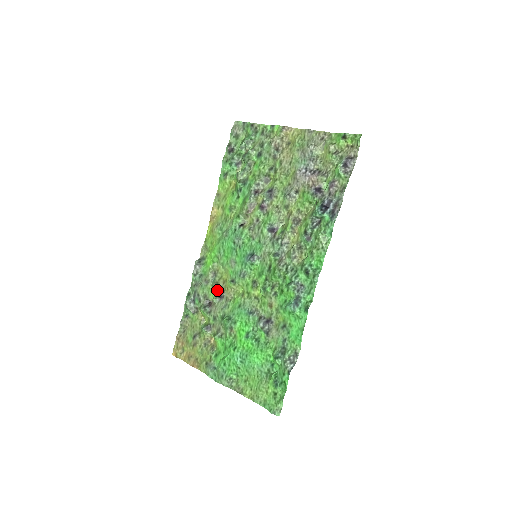
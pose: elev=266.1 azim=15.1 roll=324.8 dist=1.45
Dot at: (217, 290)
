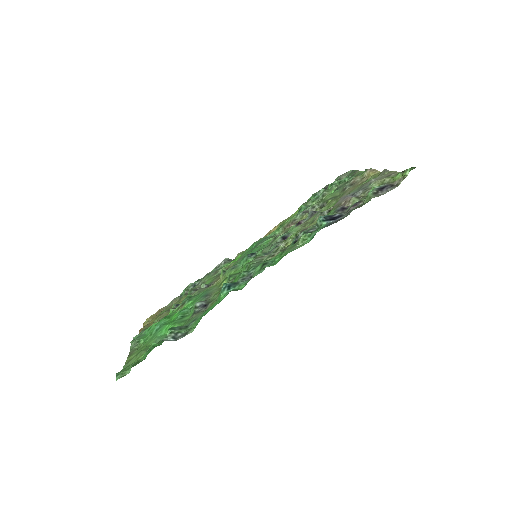
Dot at: (213, 280)
